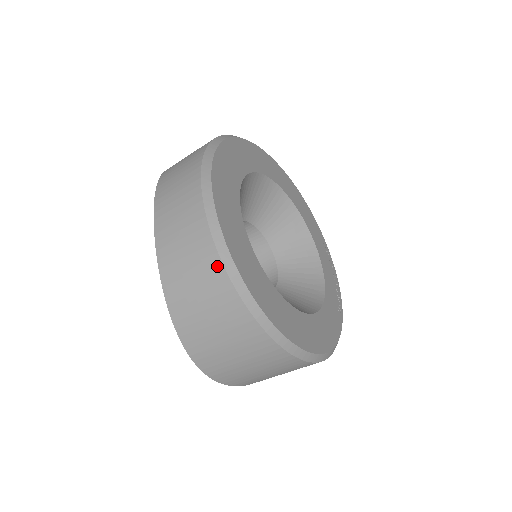
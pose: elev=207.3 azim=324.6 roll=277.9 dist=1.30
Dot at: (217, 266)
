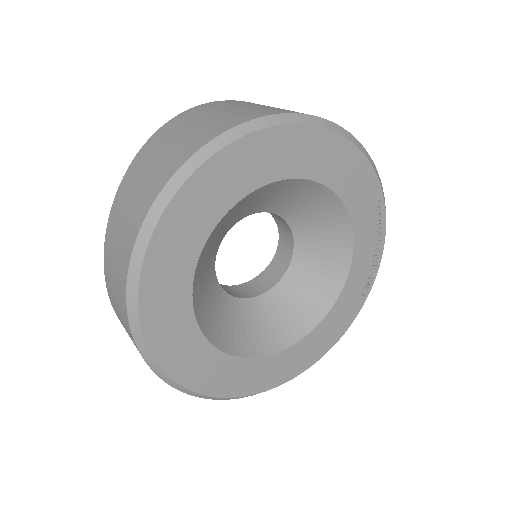
Dot at: occluded
